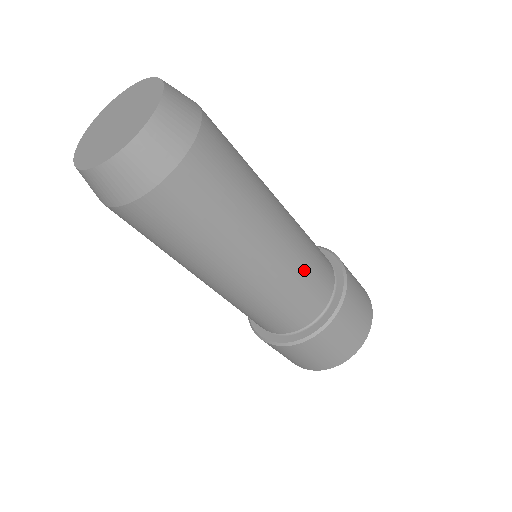
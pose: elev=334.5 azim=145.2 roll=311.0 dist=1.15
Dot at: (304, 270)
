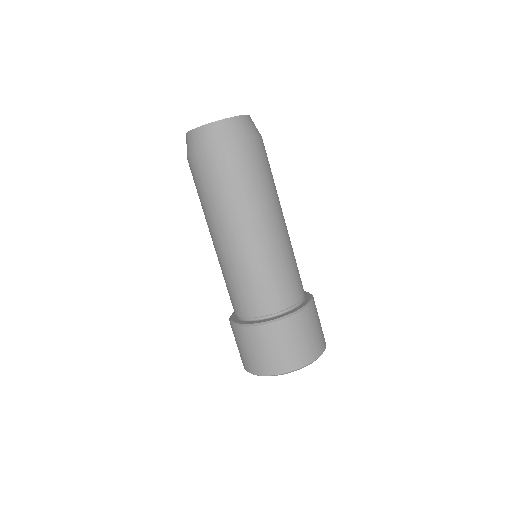
Dot at: occluded
